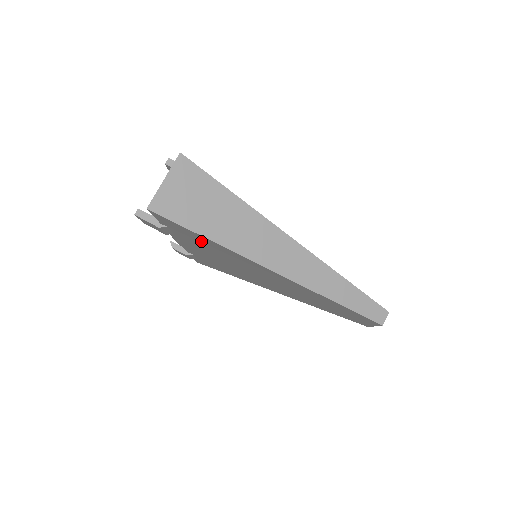
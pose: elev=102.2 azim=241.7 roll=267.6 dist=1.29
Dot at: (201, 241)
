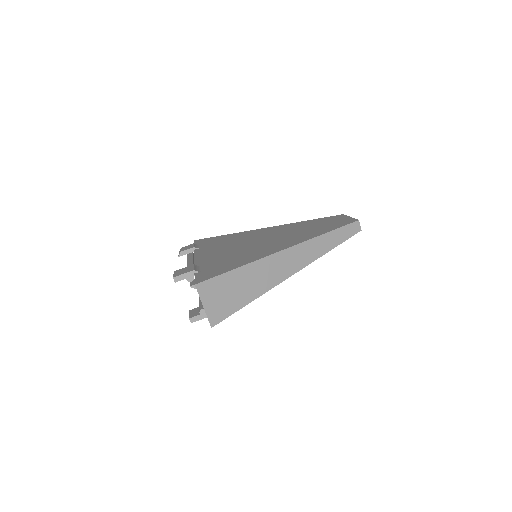
Dot at: occluded
